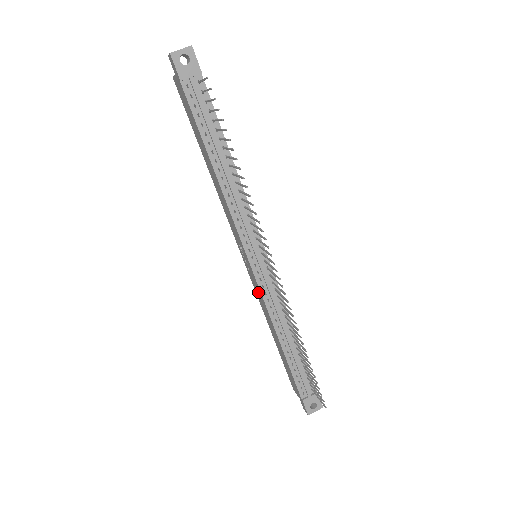
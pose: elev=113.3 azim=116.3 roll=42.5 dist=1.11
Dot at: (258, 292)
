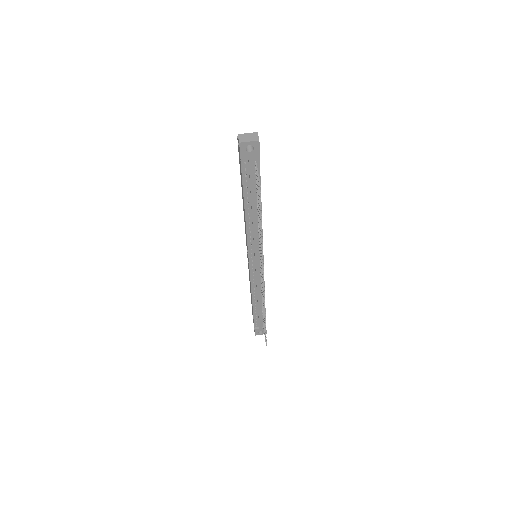
Dot at: occluded
